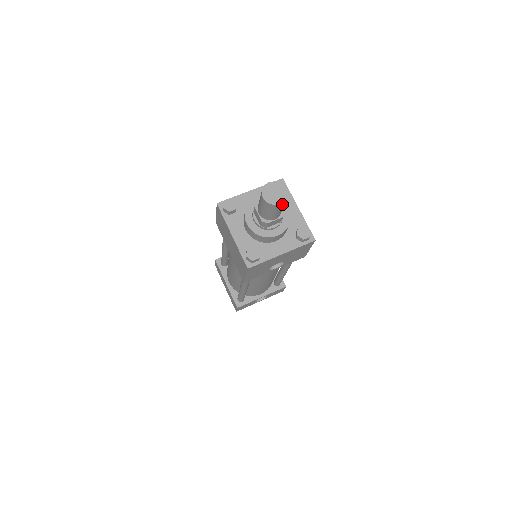
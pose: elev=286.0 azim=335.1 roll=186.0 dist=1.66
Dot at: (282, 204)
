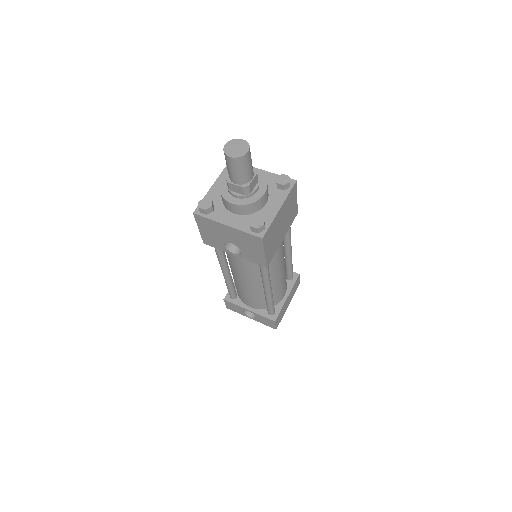
Dot at: (235, 161)
